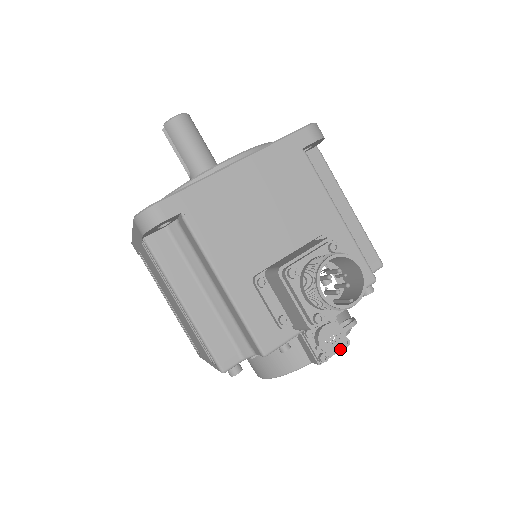
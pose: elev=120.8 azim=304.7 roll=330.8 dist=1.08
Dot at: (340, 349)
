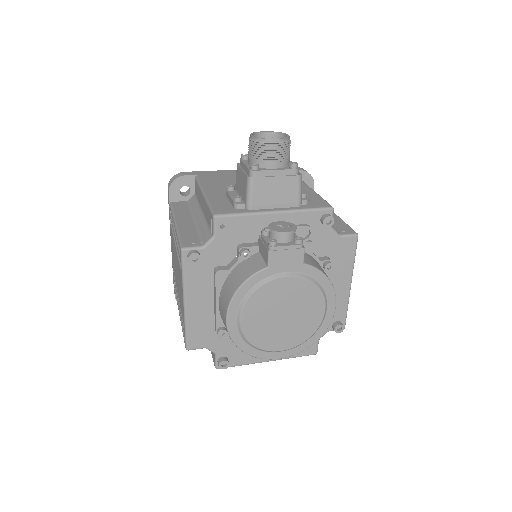
Dot at: (287, 231)
